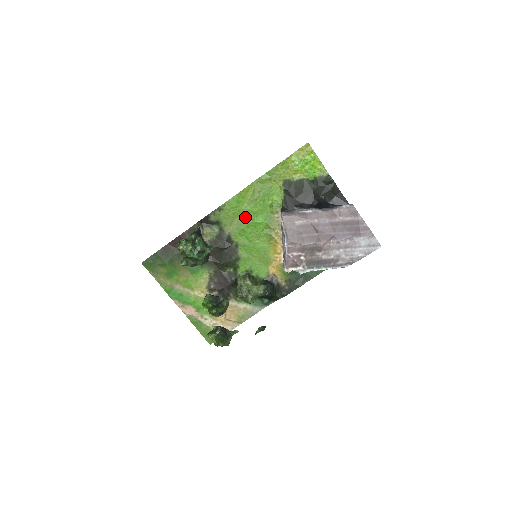
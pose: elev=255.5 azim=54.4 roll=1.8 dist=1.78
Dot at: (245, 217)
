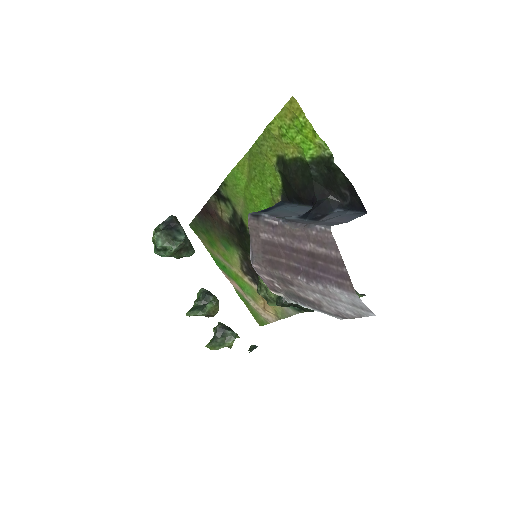
Dot at: (249, 200)
